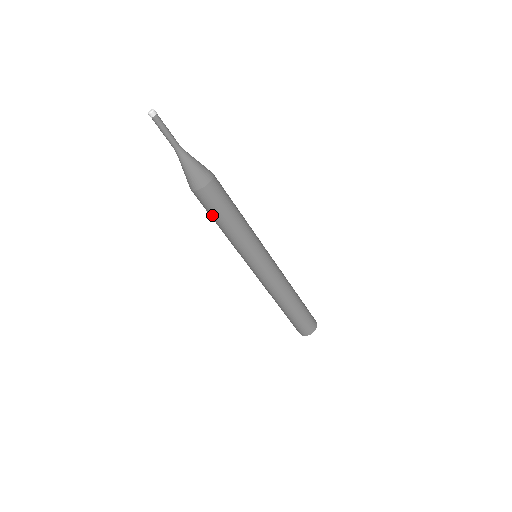
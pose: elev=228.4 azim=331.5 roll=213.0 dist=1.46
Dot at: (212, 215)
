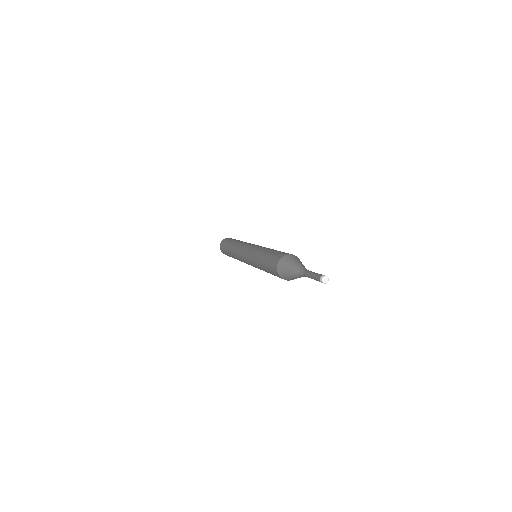
Dot at: occluded
